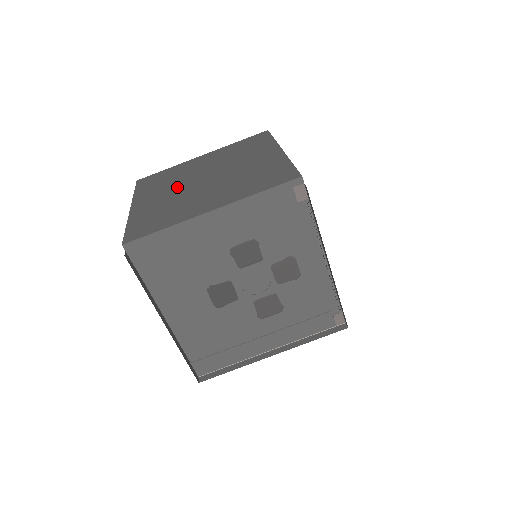
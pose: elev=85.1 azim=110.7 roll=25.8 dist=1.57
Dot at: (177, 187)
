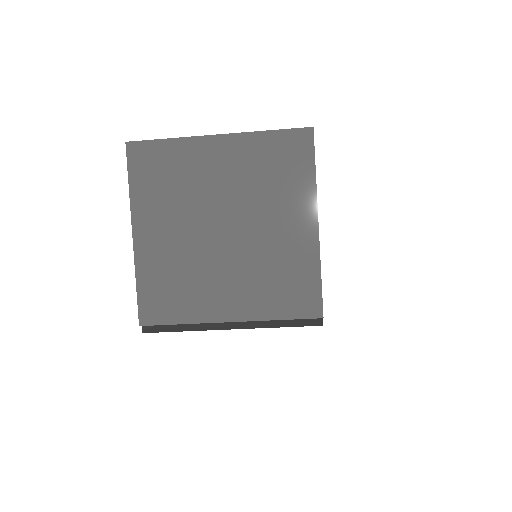
Dot at: (188, 224)
